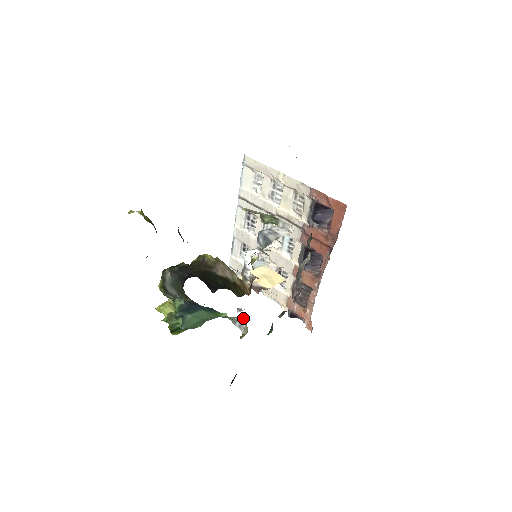
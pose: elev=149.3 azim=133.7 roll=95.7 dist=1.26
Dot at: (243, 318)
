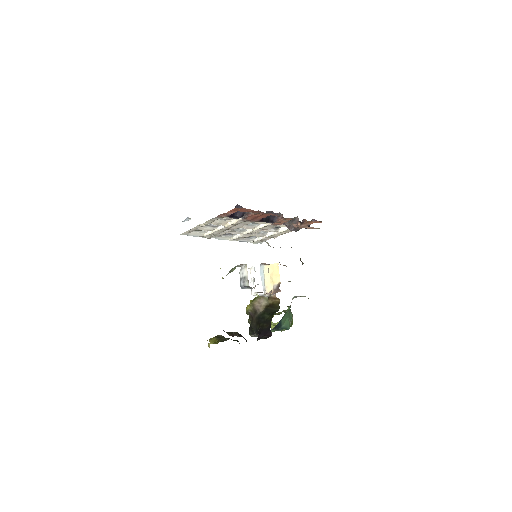
Dot at: (295, 296)
